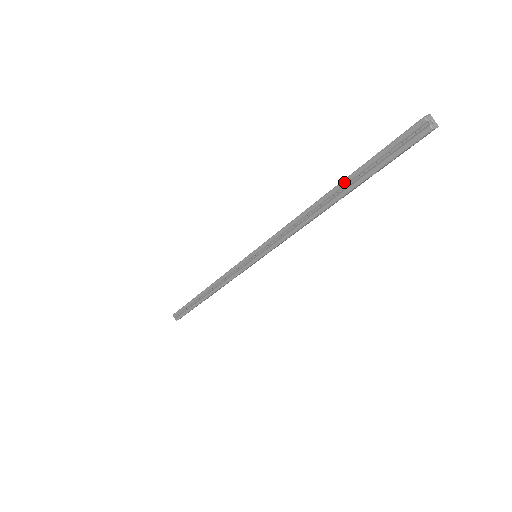
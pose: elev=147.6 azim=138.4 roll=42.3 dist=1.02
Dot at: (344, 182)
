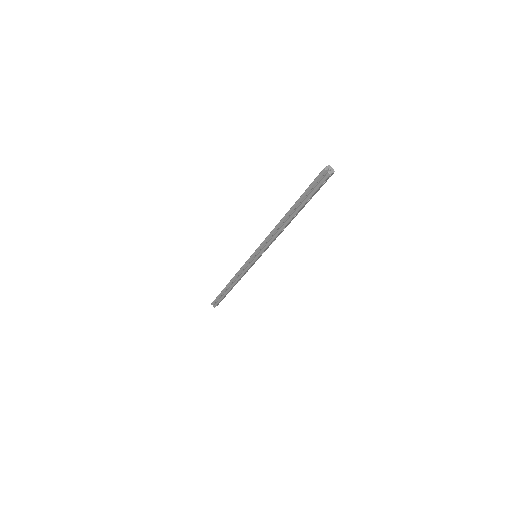
Dot at: (294, 206)
